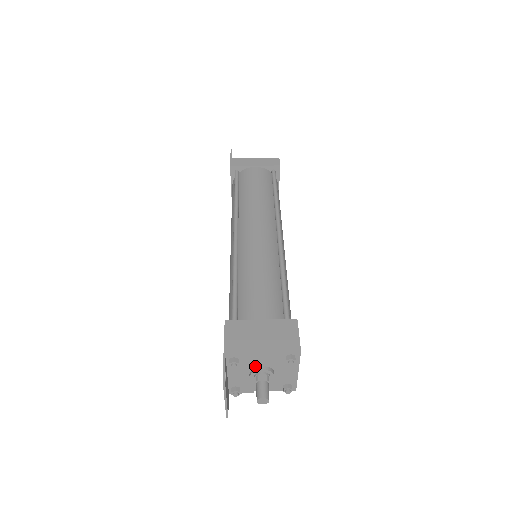
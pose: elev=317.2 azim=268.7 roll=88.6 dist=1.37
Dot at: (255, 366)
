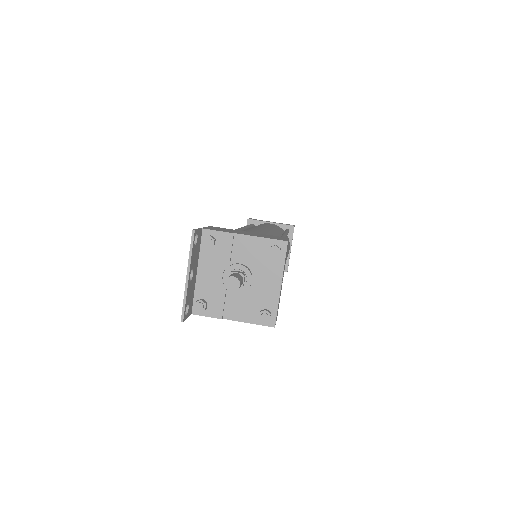
Dot at: (232, 262)
